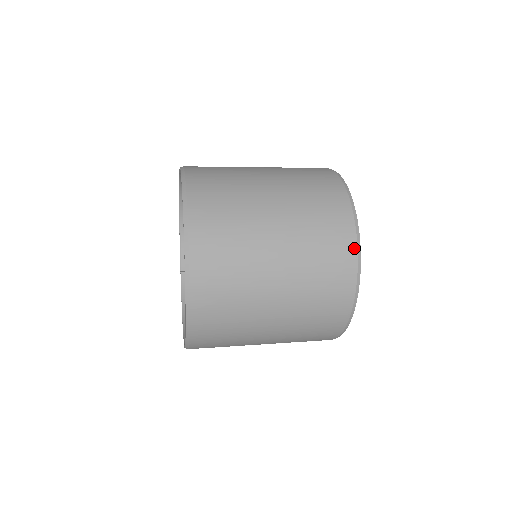
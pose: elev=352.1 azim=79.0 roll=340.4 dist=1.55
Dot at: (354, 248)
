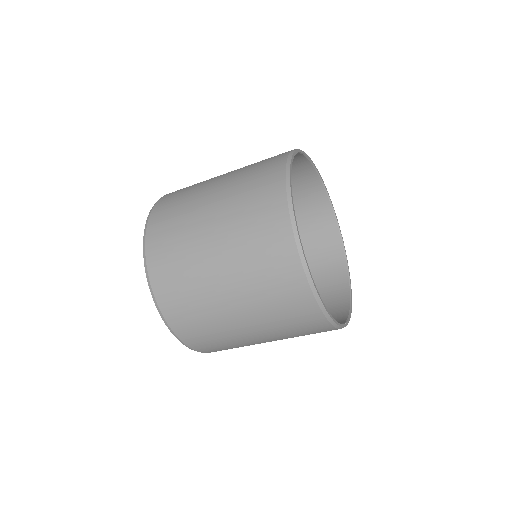
Dot at: occluded
